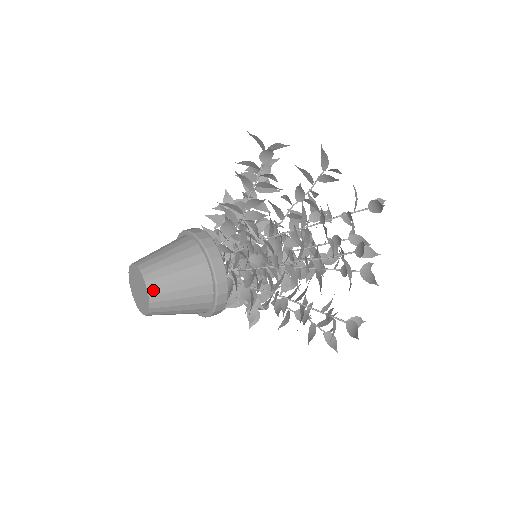
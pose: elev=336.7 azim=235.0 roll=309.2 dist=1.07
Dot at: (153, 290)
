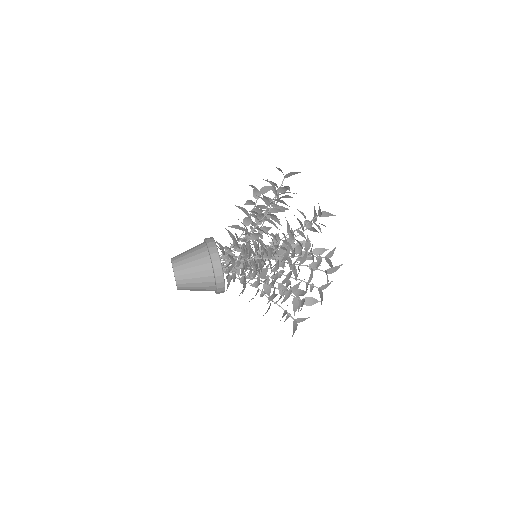
Dot at: (180, 285)
